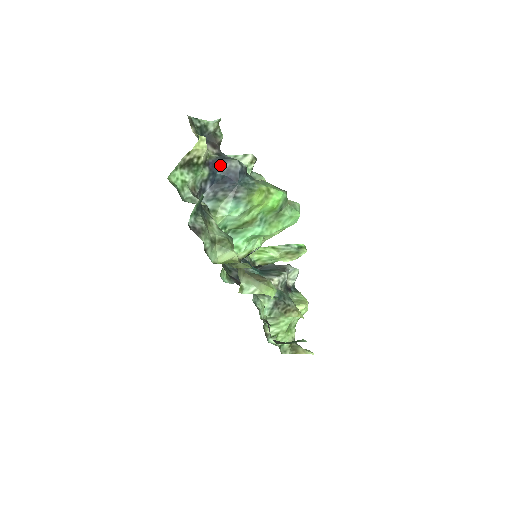
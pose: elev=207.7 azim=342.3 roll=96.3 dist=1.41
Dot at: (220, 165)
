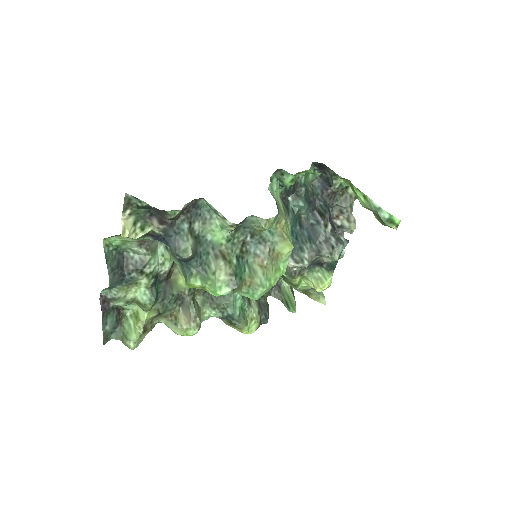
Dot at: (163, 242)
